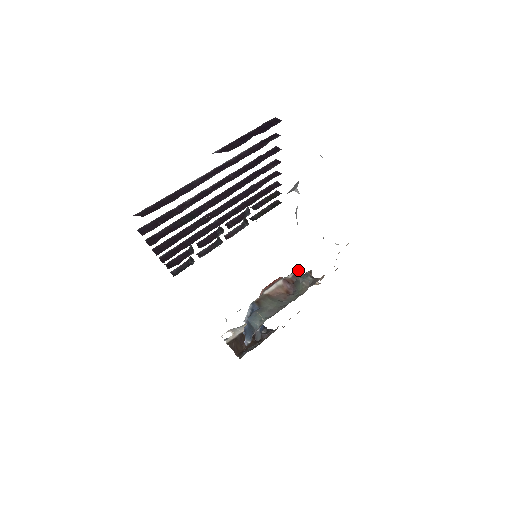
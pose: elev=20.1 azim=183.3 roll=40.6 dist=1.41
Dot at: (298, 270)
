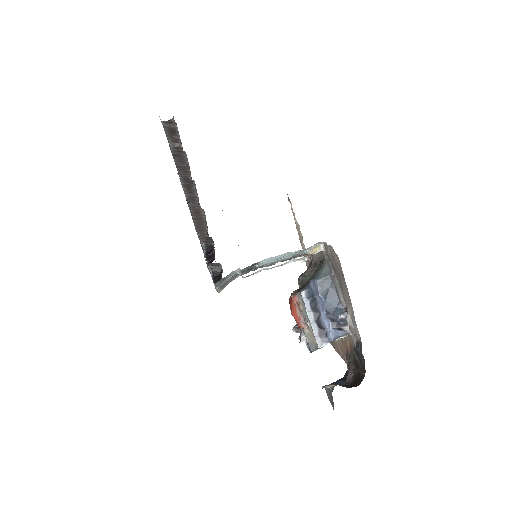
Dot at: occluded
